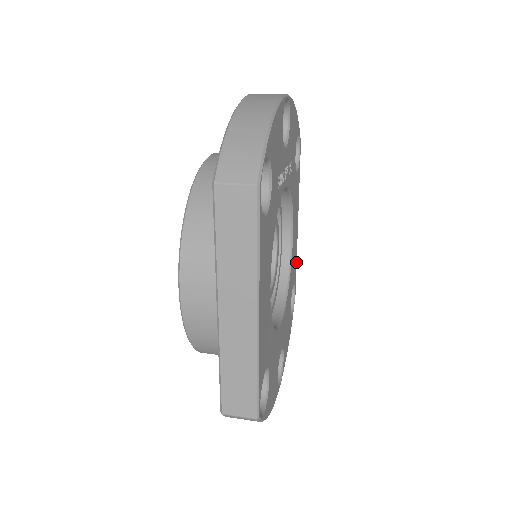
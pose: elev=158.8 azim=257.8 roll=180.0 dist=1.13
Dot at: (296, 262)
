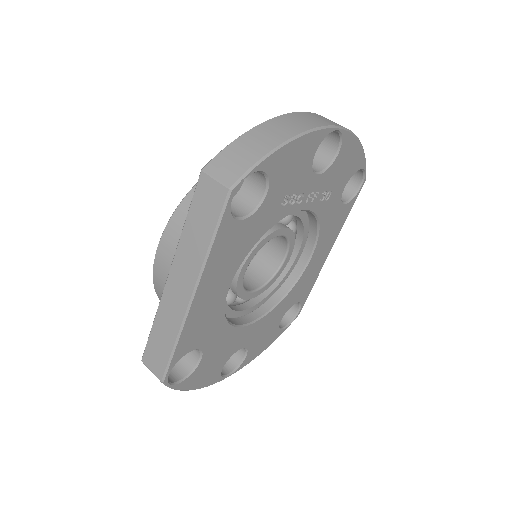
Dot at: (313, 285)
